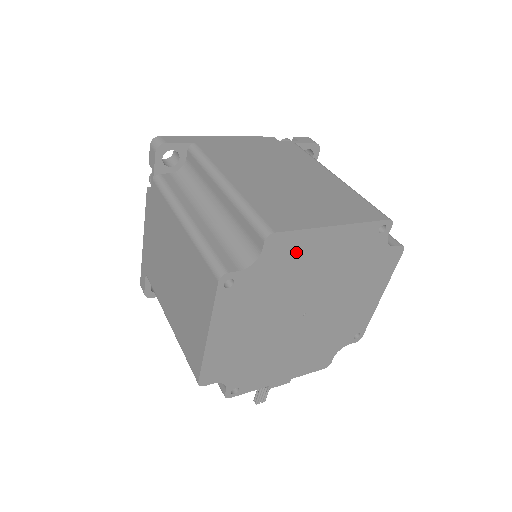
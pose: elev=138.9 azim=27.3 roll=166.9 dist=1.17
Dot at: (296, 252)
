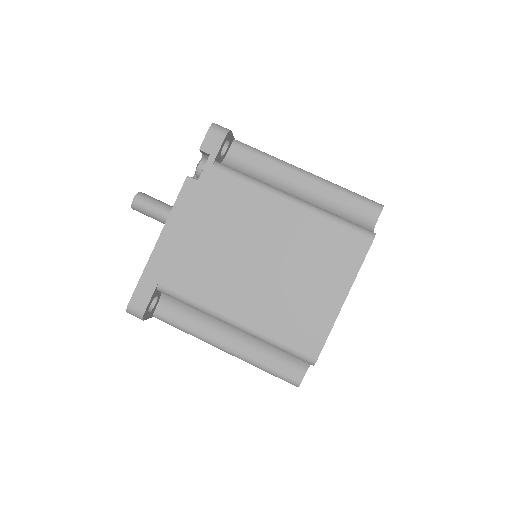
Dot at: occluded
